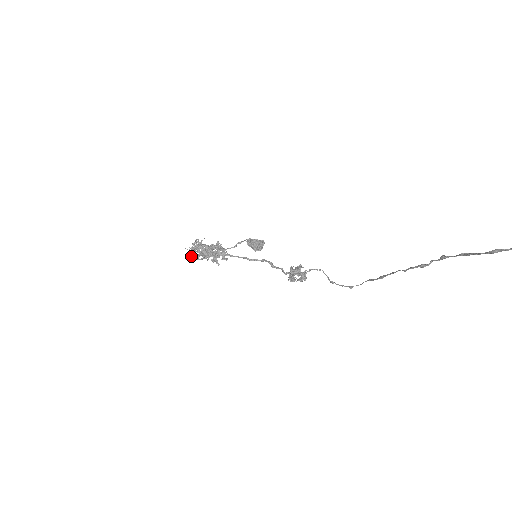
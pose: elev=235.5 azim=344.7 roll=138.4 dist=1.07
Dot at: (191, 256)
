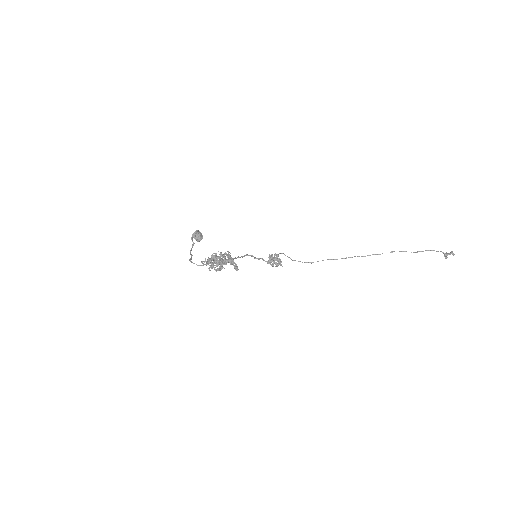
Dot at: occluded
